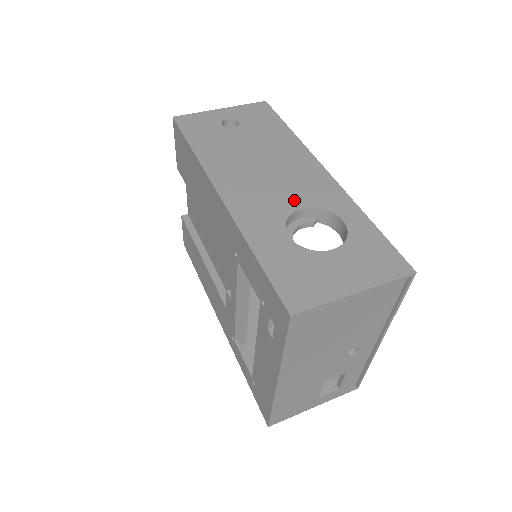
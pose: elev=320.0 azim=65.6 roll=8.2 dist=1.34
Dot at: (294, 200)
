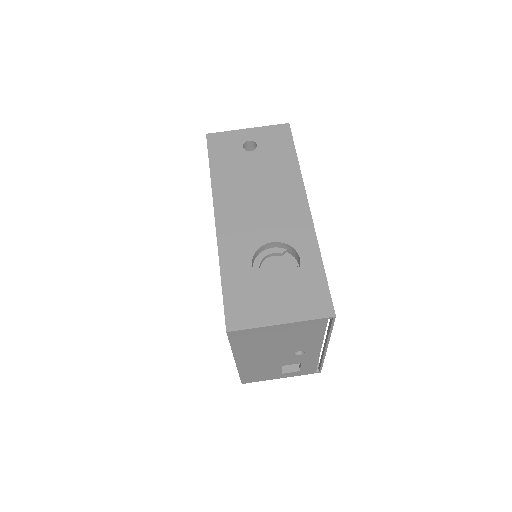
Dot at: (270, 233)
